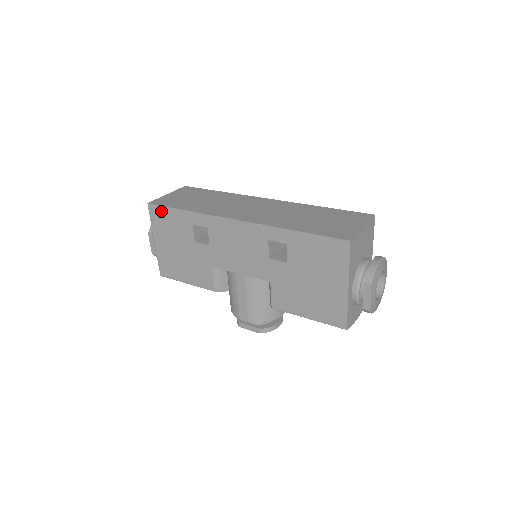
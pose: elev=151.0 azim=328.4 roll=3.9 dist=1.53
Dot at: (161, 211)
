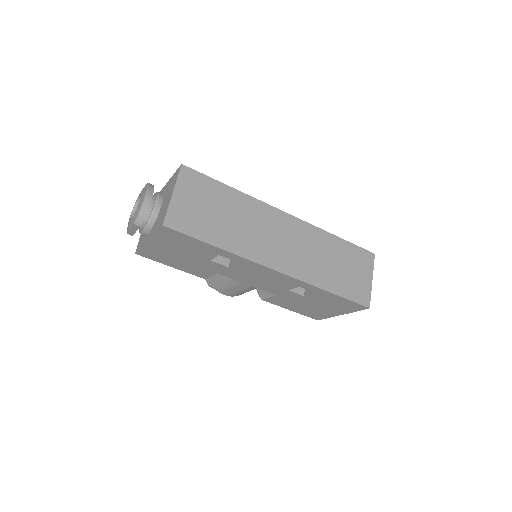
Dot at: (180, 236)
